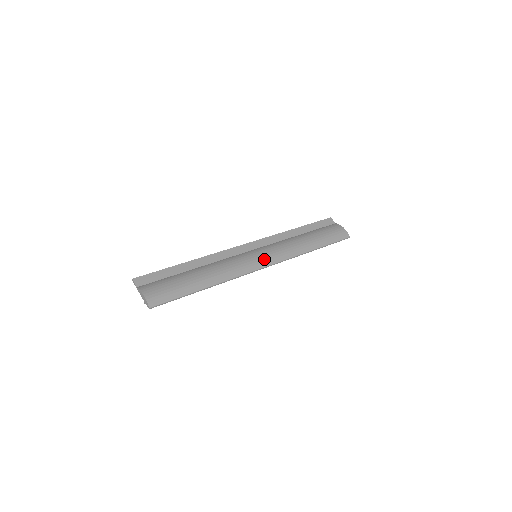
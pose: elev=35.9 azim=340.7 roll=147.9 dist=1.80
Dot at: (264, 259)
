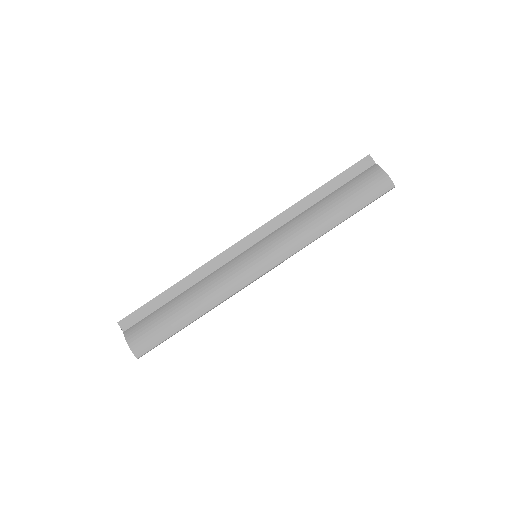
Dot at: (265, 262)
